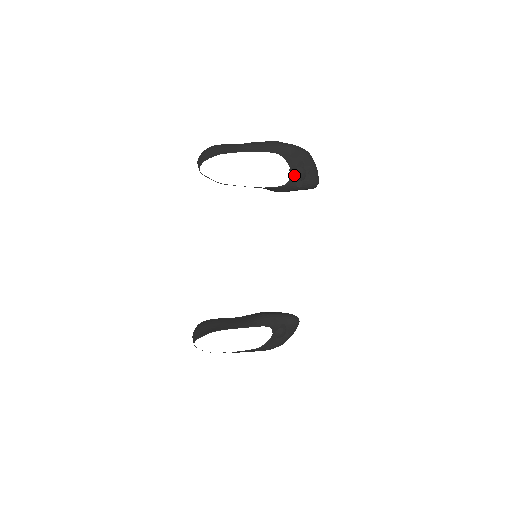
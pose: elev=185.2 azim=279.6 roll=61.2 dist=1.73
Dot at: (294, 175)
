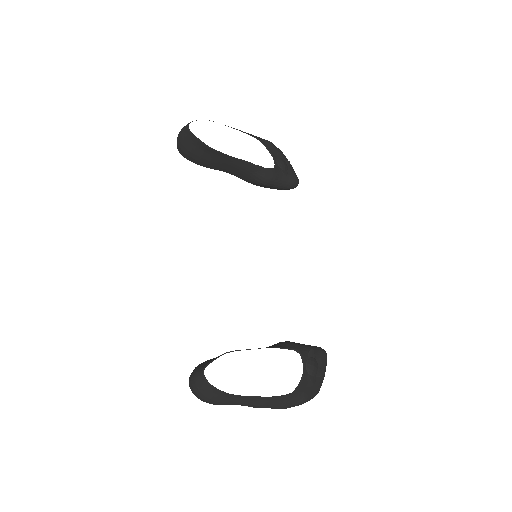
Dot at: (278, 163)
